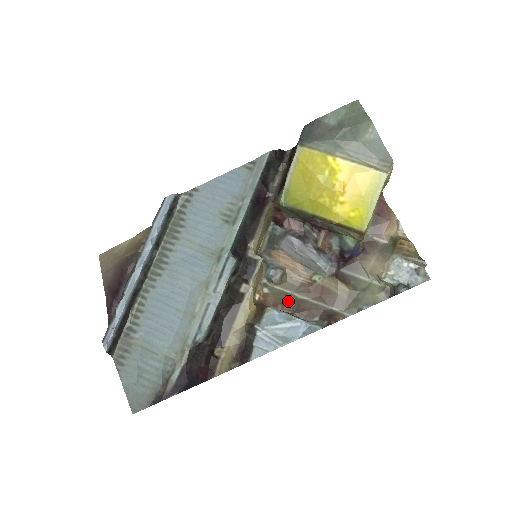
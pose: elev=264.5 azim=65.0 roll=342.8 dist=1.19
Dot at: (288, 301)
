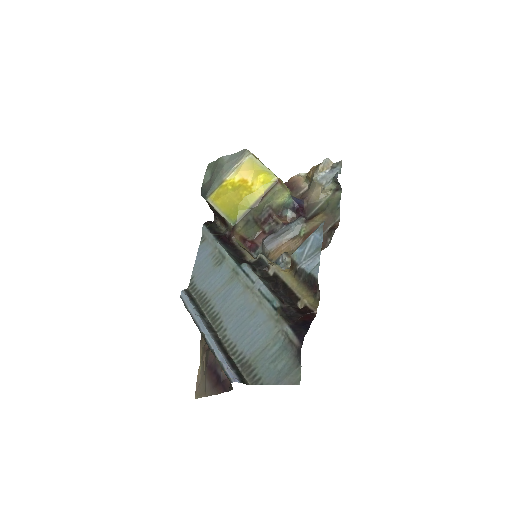
Dot at: occluded
